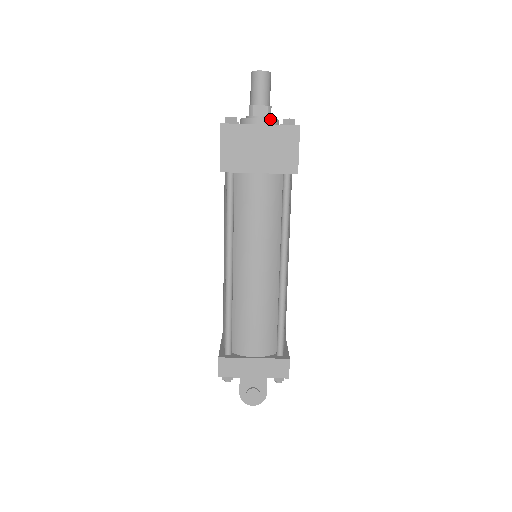
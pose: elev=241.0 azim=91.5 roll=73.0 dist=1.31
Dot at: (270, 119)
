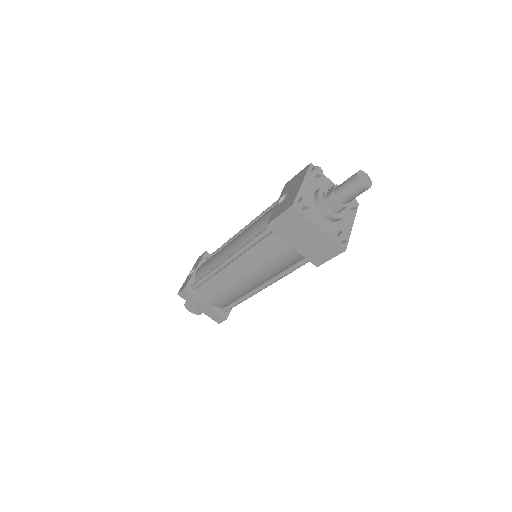
Dot at: (336, 218)
